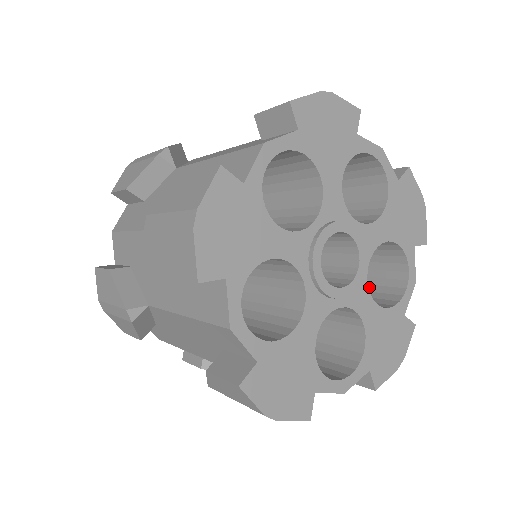
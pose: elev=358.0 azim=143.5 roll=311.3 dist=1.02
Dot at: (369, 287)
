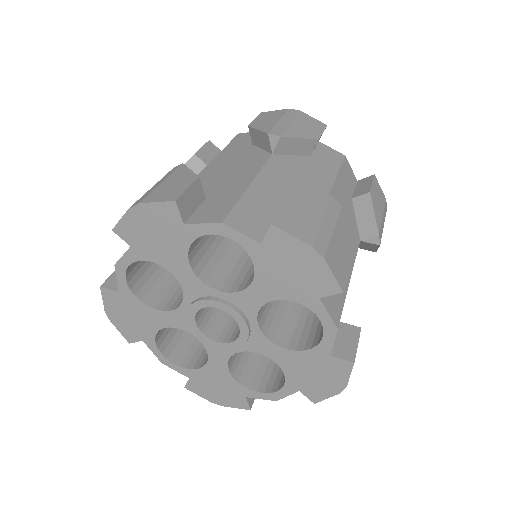
Dot at: (273, 362)
